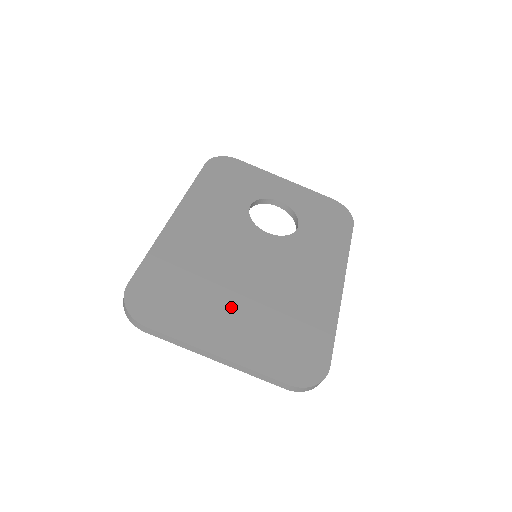
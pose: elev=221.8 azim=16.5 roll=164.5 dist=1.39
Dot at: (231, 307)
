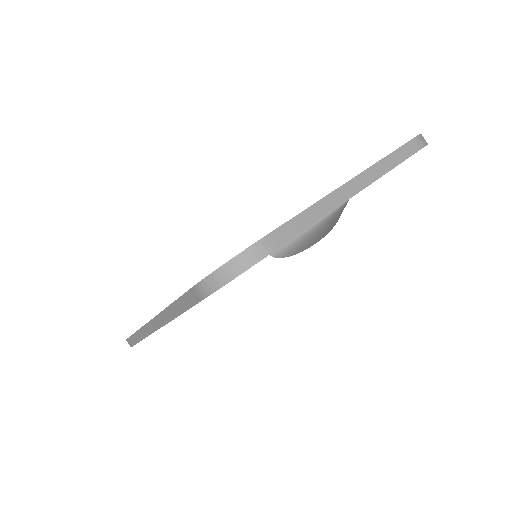
Dot at: occluded
